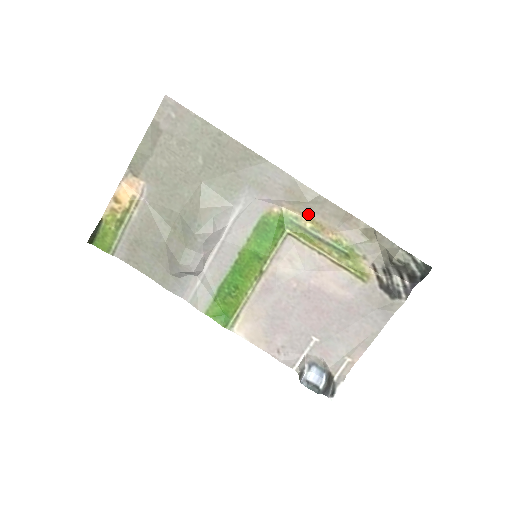
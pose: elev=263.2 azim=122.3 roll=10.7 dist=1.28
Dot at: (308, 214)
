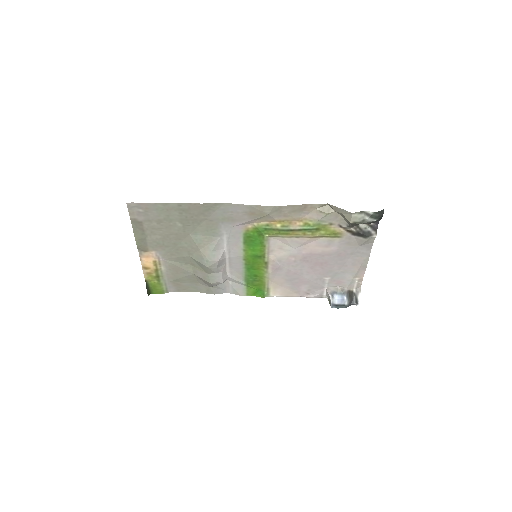
Dot at: (274, 220)
